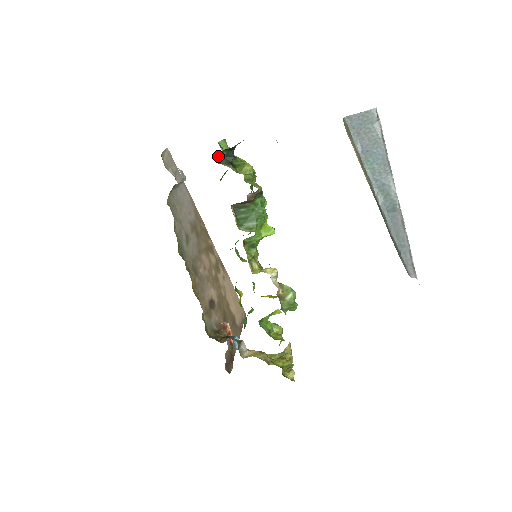
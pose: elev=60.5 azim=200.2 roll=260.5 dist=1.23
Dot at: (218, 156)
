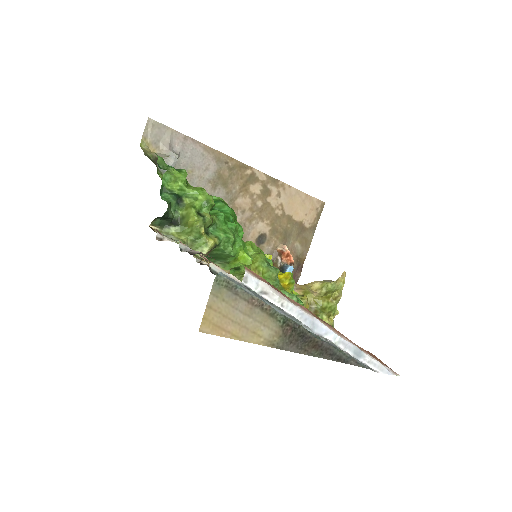
Dot at: (154, 223)
